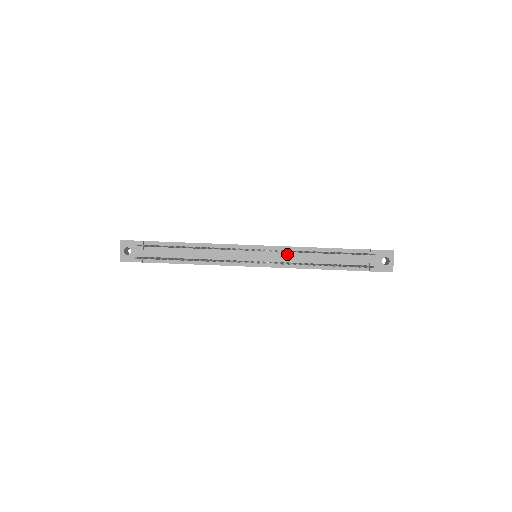
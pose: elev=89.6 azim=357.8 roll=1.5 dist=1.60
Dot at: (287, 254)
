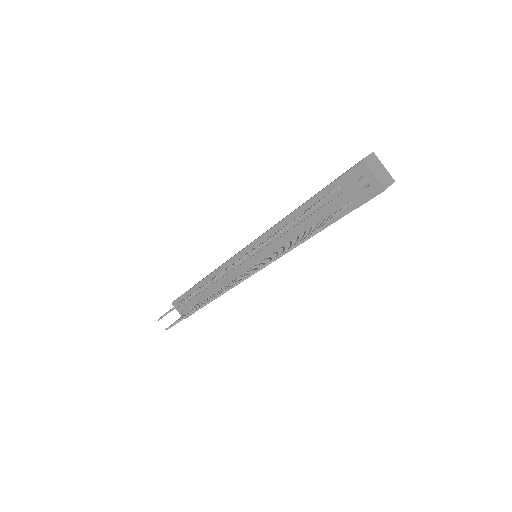
Dot at: (269, 242)
